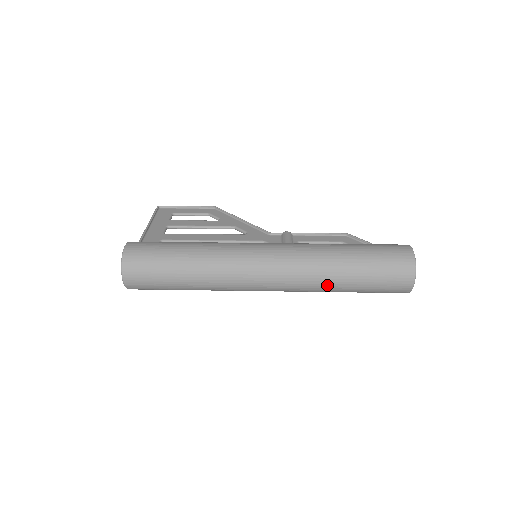
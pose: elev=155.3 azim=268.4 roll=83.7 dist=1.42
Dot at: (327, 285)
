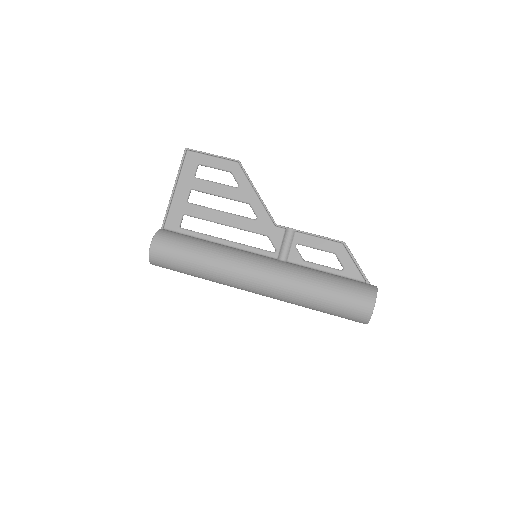
Dot at: occluded
